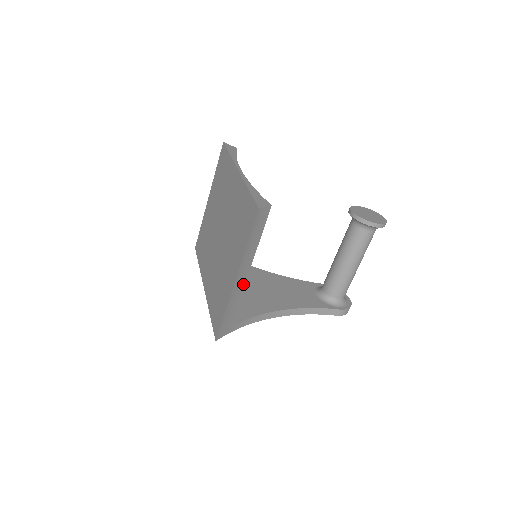
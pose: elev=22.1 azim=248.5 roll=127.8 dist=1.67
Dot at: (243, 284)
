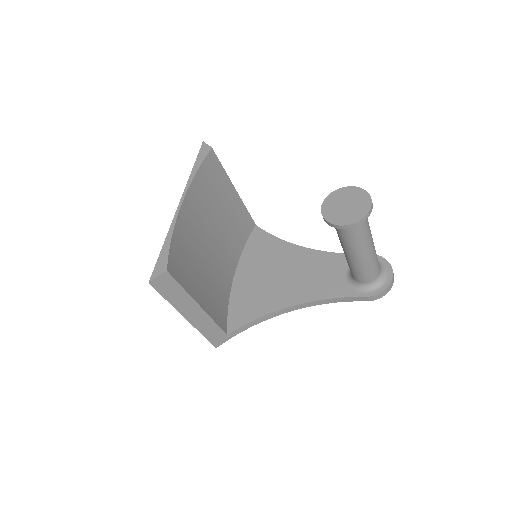
Dot at: (205, 314)
